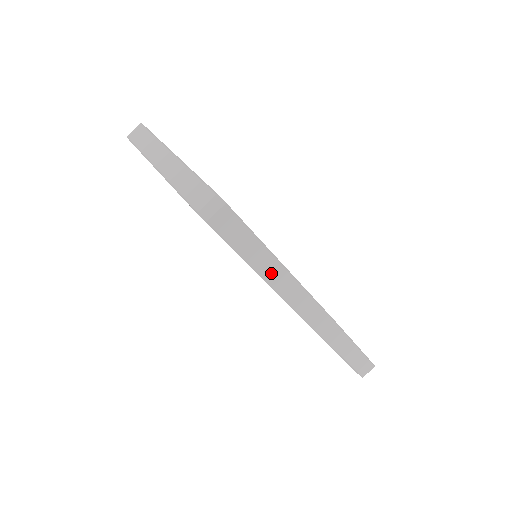
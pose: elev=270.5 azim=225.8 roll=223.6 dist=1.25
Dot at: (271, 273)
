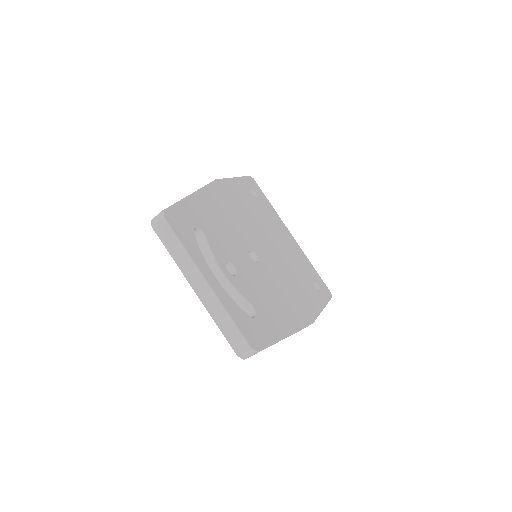
Dot at: occluded
